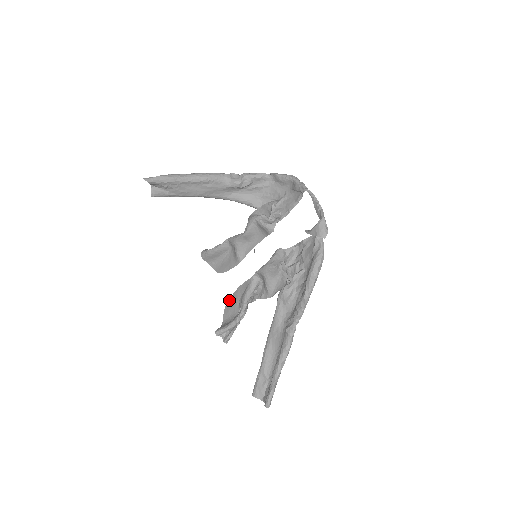
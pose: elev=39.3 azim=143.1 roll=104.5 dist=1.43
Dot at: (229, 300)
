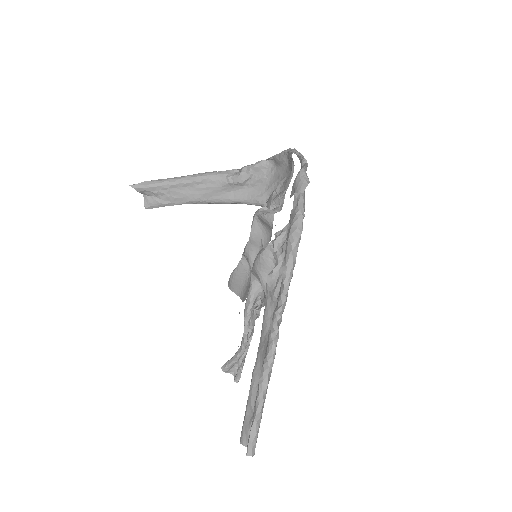
Dot at: occluded
